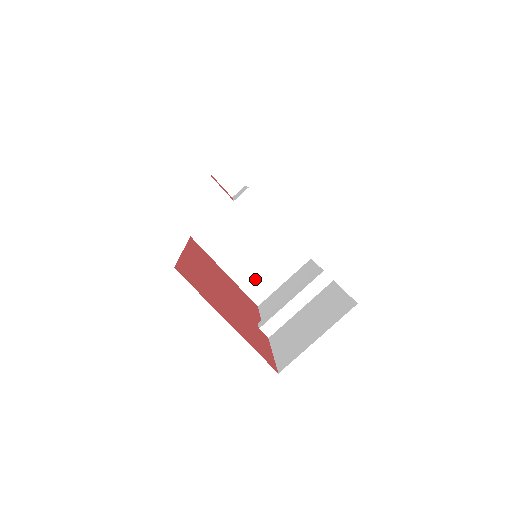
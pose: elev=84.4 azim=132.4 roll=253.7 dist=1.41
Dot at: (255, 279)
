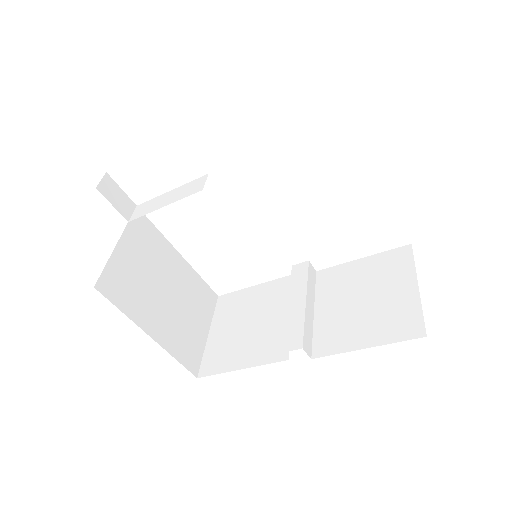
Dot at: (183, 338)
